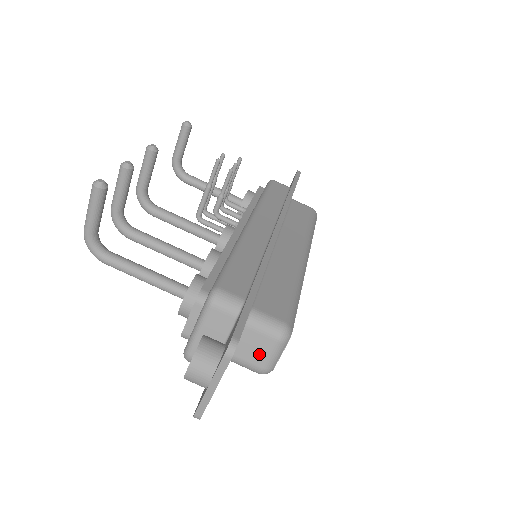
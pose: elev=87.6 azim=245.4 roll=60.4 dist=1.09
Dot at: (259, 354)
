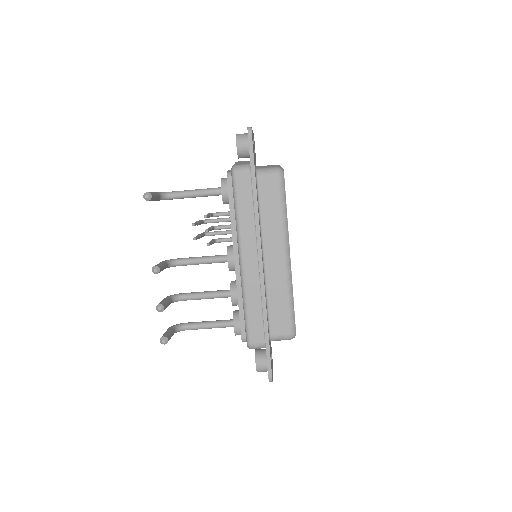
Dot at: occluded
